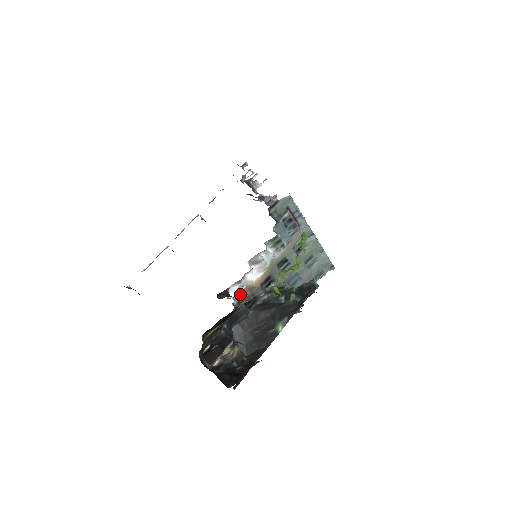
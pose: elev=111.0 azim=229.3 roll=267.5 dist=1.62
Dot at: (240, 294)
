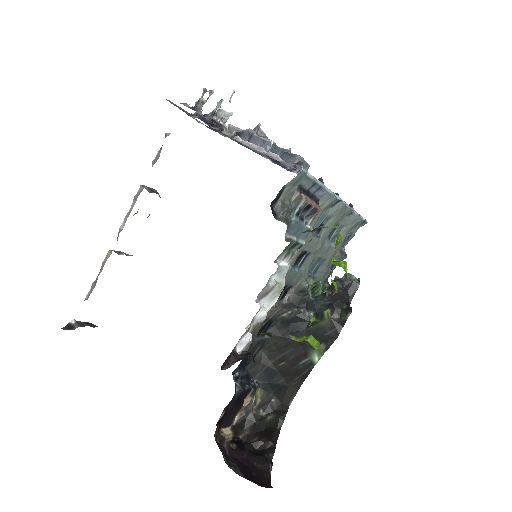
Dot at: (251, 338)
